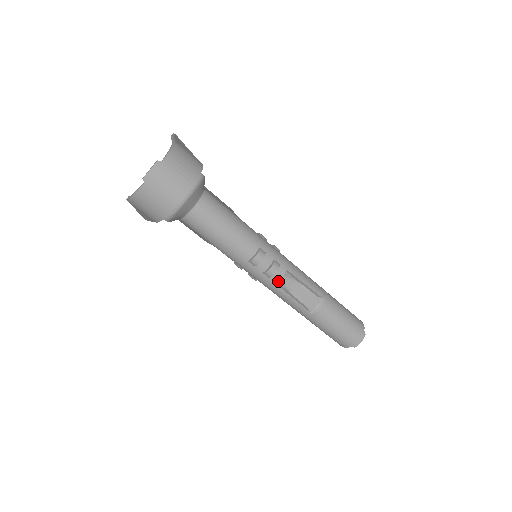
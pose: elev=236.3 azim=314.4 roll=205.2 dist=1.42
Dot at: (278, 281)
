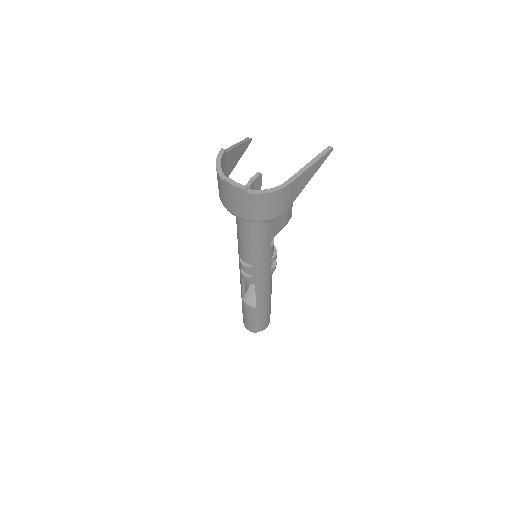
Dot at: occluded
